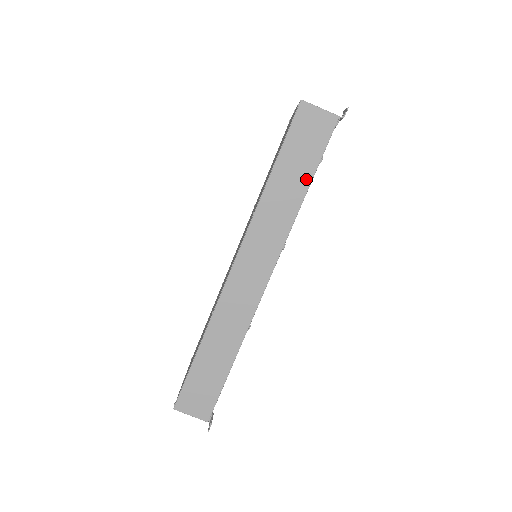
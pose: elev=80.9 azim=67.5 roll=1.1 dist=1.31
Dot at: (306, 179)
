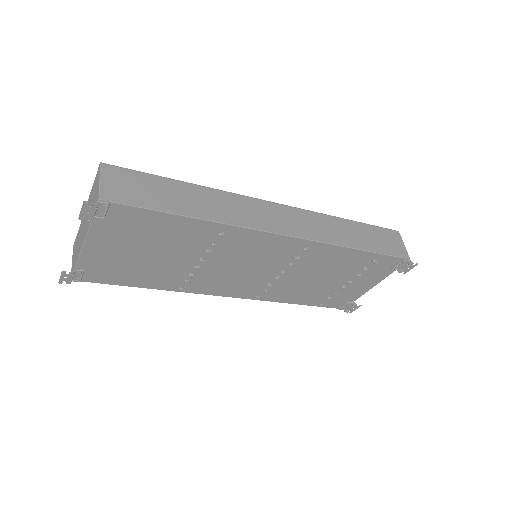
Dot at: (365, 246)
